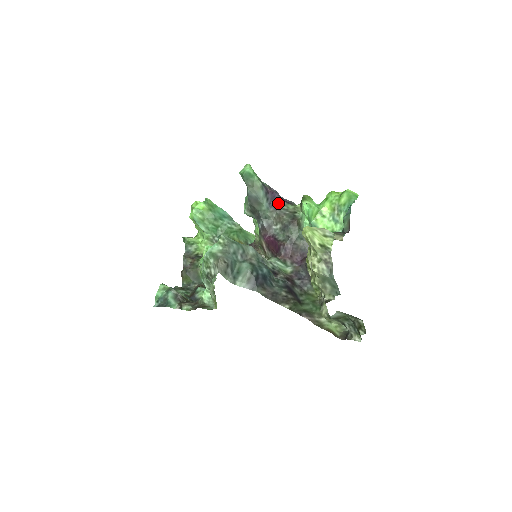
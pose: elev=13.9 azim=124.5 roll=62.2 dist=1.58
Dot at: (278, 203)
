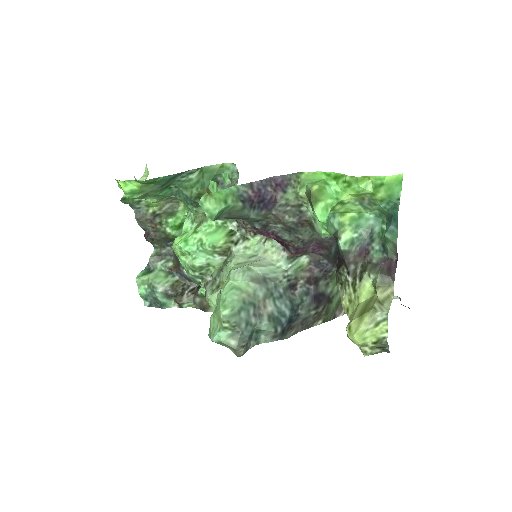
Dot at: (270, 201)
